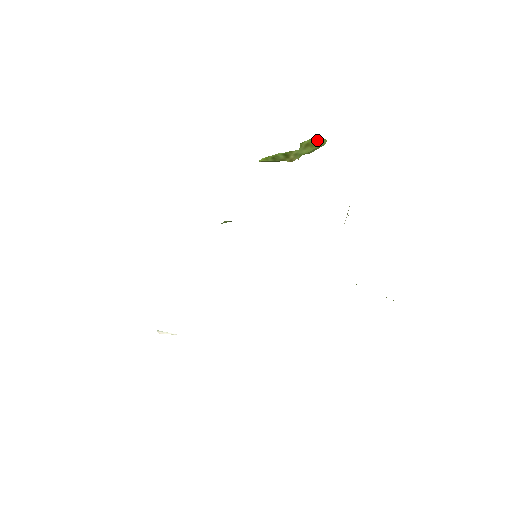
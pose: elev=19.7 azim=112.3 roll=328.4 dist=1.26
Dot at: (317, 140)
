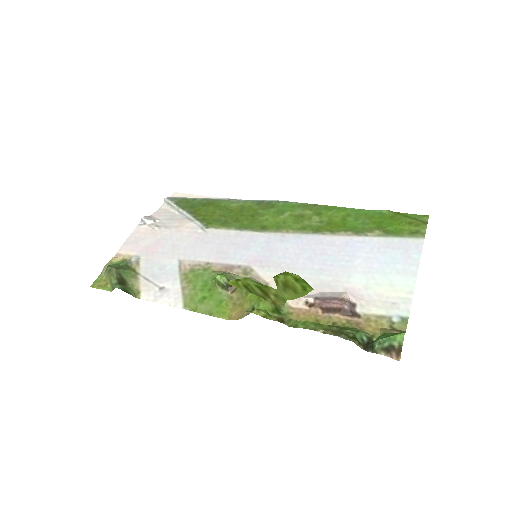
Dot at: (297, 284)
